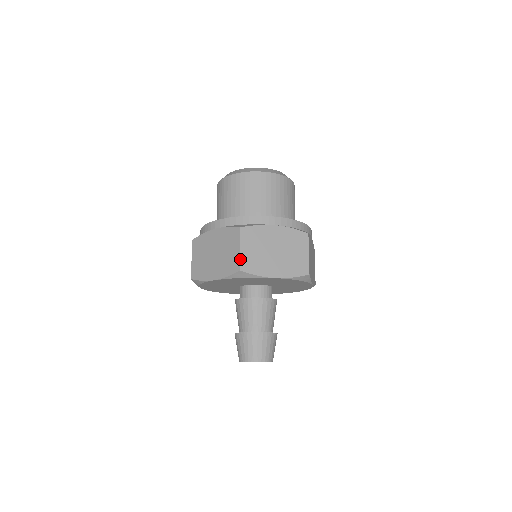
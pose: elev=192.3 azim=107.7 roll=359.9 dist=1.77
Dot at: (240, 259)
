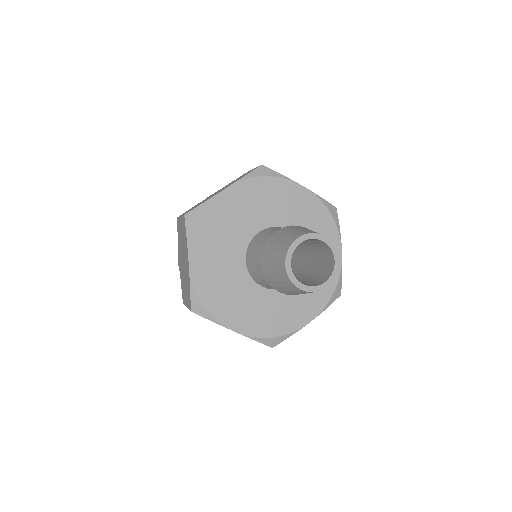
Dot at: occluded
